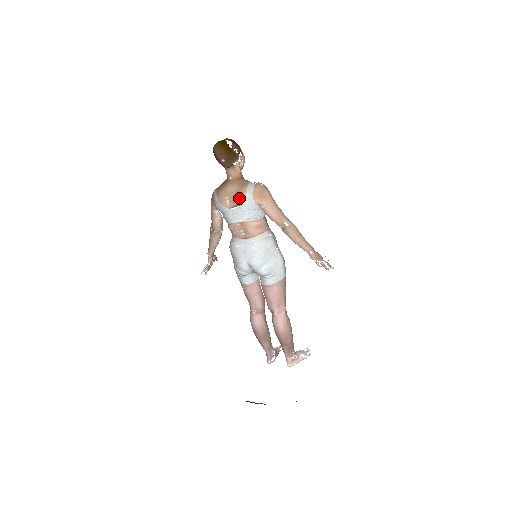
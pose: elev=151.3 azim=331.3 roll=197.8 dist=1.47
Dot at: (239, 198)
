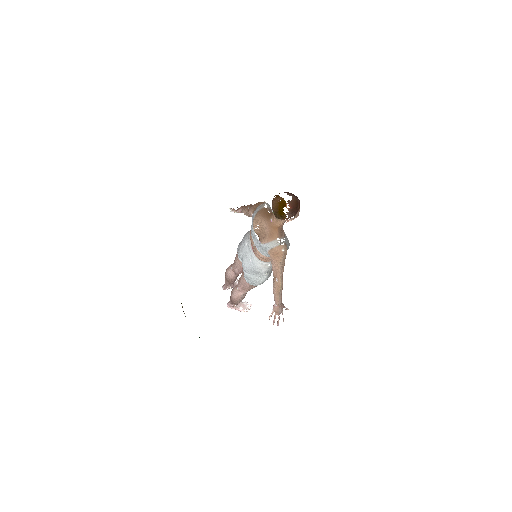
Dot at: (262, 238)
